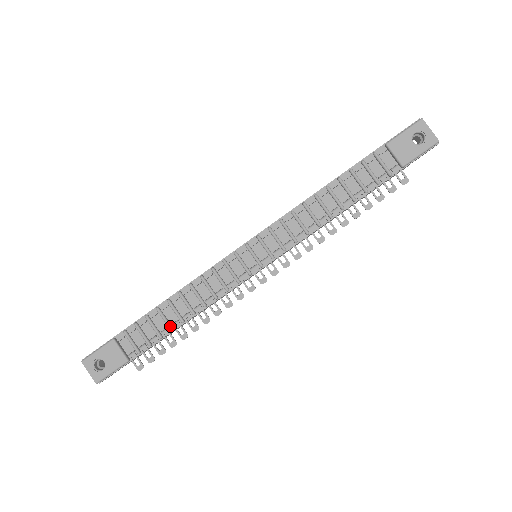
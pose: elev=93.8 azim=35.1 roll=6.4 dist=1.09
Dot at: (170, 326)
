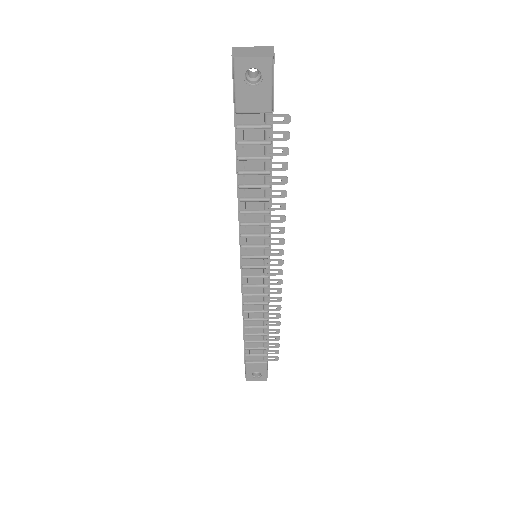
Dot at: (264, 335)
